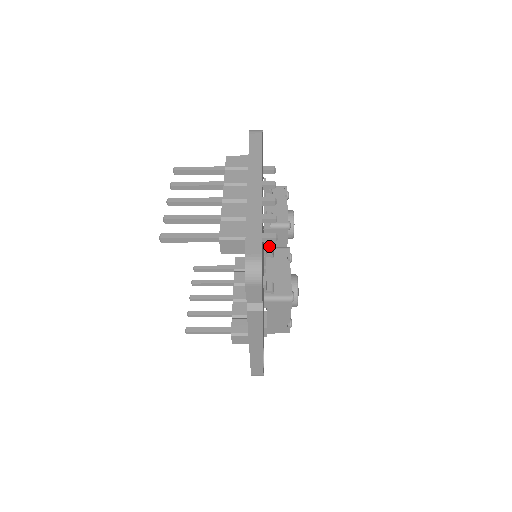
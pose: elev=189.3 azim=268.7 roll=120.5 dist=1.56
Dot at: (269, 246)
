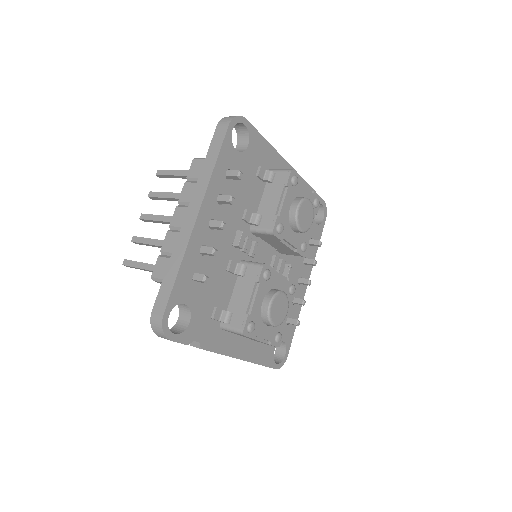
Dot at: (272, 244)
